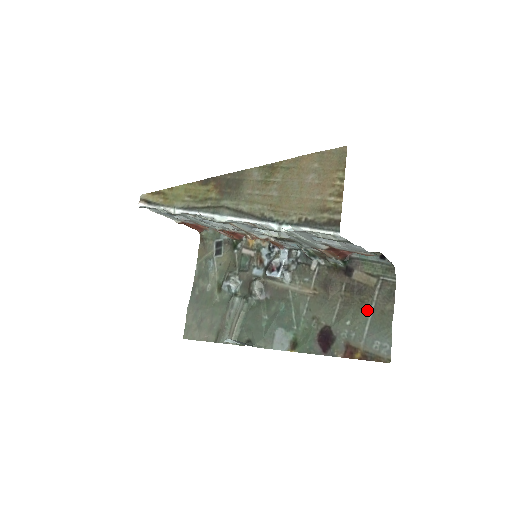
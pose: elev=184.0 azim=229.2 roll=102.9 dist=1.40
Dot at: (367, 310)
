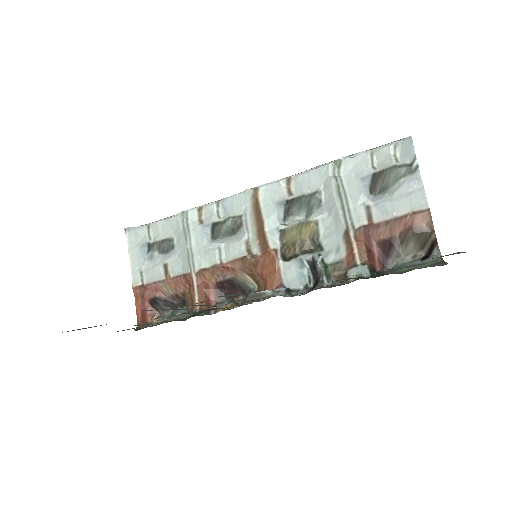
Dot at: occluded
